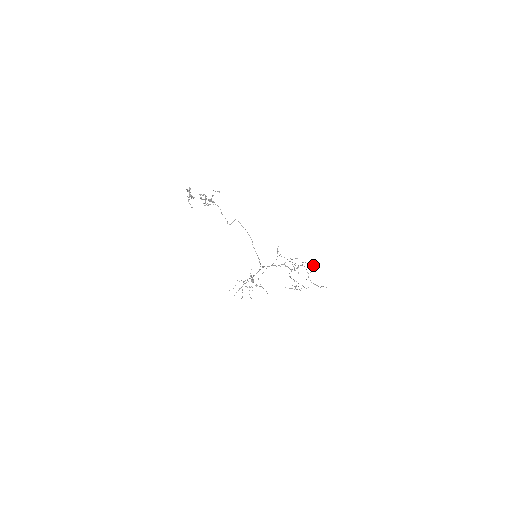
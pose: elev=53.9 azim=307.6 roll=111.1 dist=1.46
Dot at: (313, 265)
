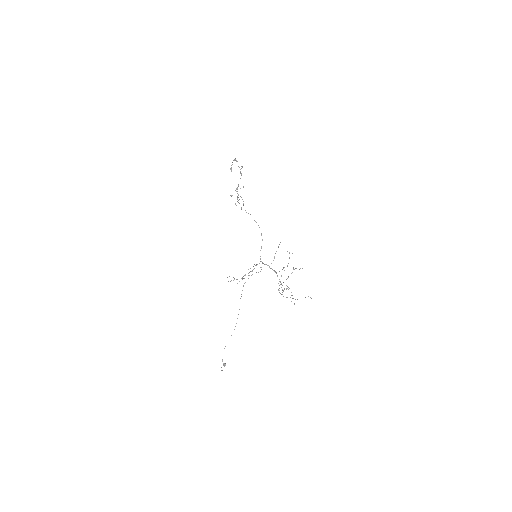
Dot at: occluded
